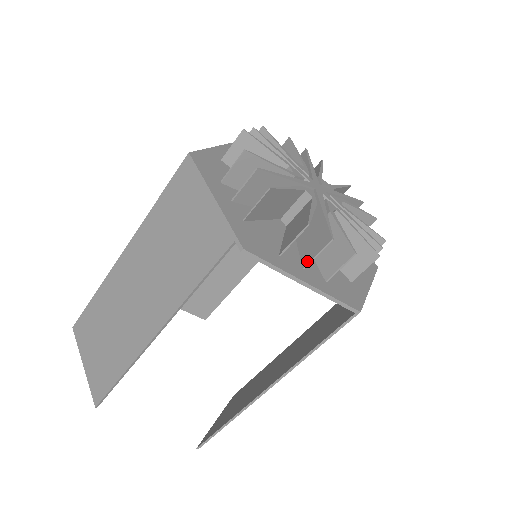
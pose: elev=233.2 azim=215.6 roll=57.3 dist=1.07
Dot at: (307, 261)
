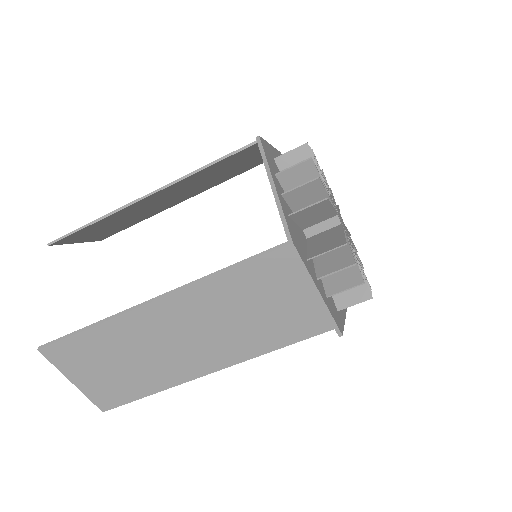
Dot at: occluded
